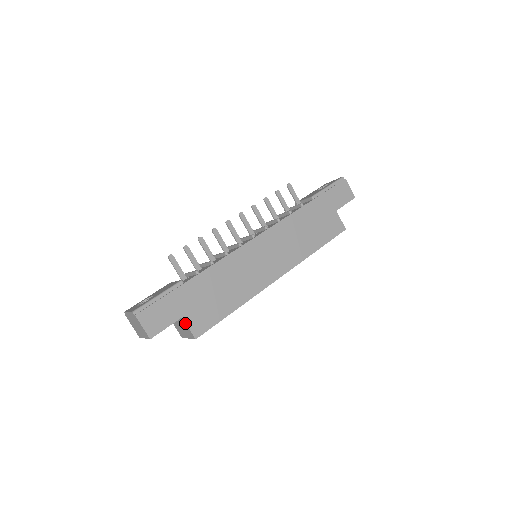
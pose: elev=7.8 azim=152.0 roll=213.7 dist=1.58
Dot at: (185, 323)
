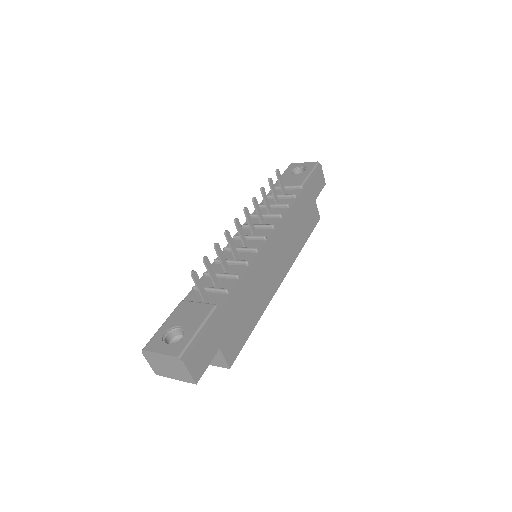
Dot at: (221, 354)
